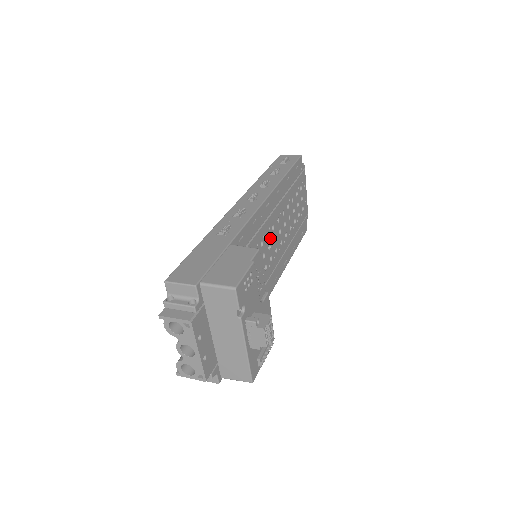
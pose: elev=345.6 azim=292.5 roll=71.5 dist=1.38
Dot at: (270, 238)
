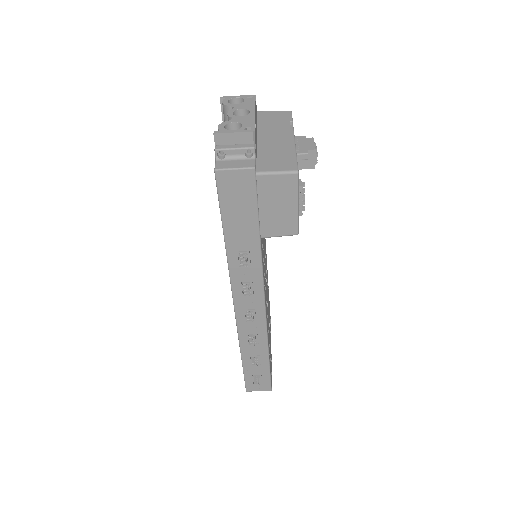
Dot at: occluded
